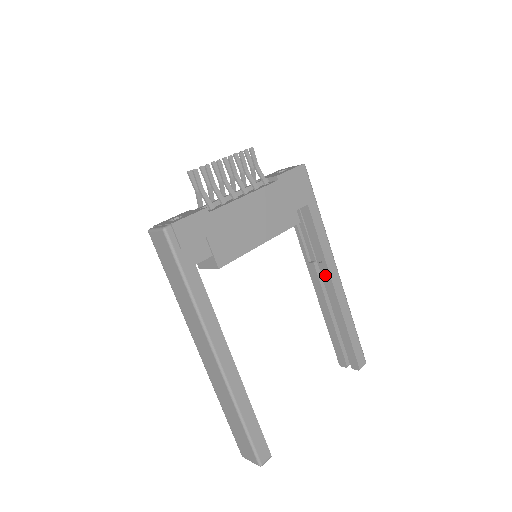
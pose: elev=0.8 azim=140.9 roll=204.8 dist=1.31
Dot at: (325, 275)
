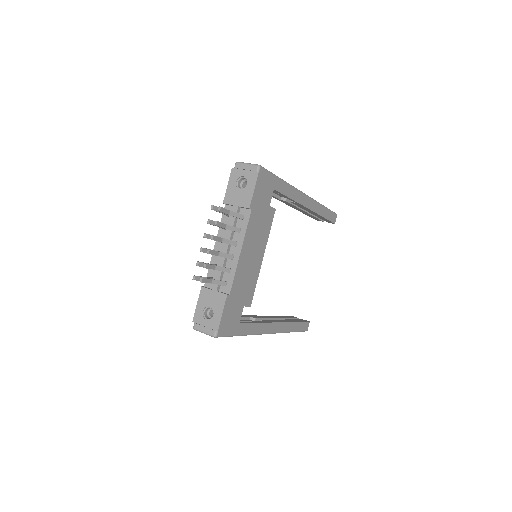
Dot at: (298, 205)
